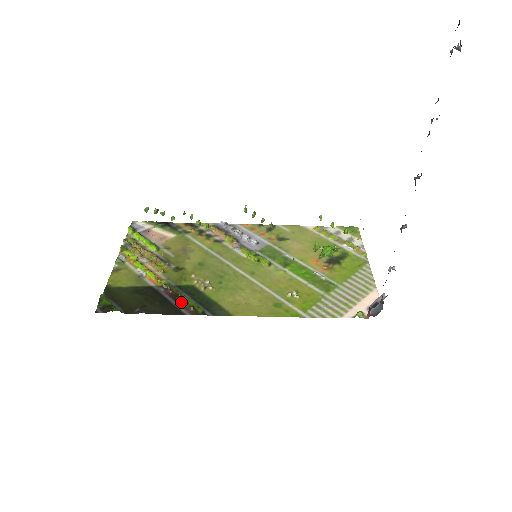
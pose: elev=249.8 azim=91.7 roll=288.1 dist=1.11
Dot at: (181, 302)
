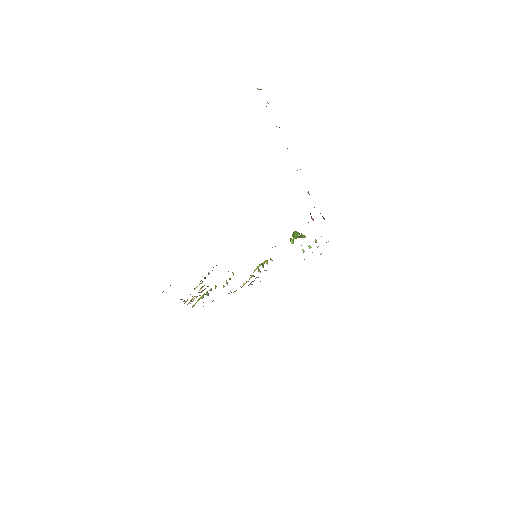
Dot at: (209, 273)
